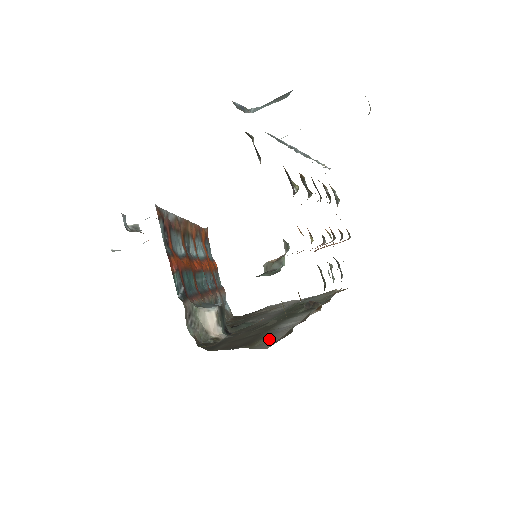
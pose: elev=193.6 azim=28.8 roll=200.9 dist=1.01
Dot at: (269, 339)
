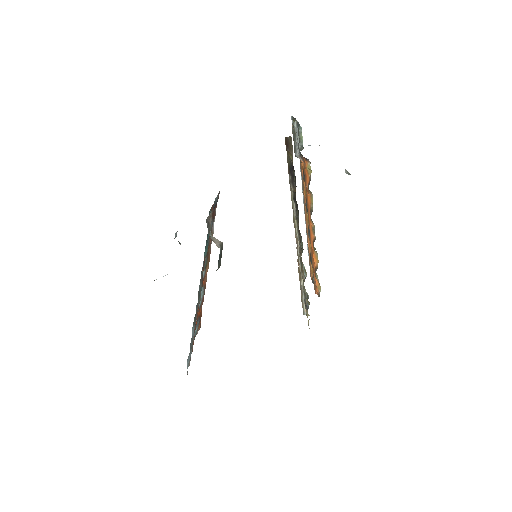
Dot at: occluded
